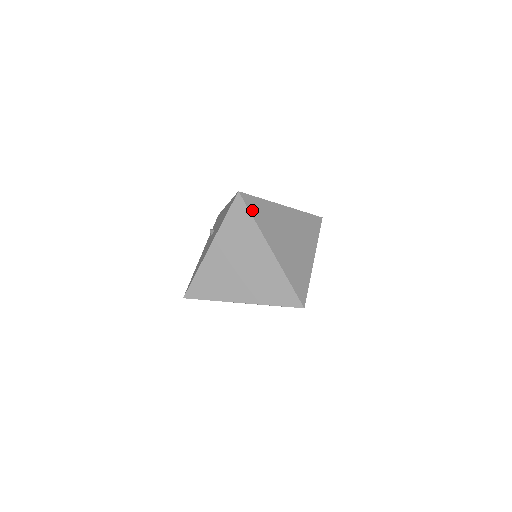
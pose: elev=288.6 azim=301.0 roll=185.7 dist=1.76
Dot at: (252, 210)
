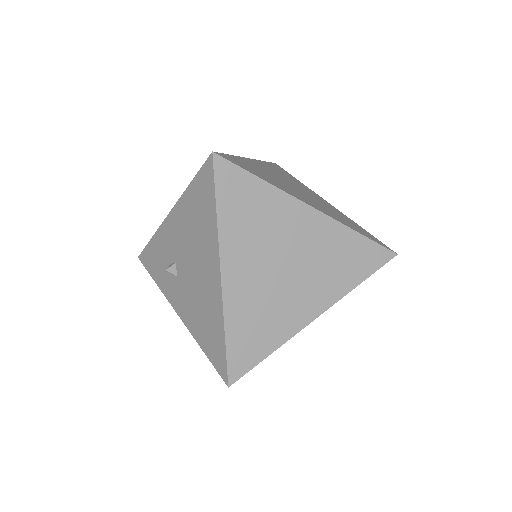
Dot at: (247, 170)
